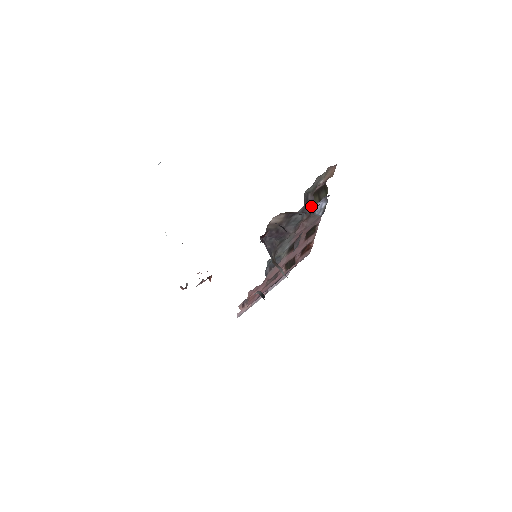
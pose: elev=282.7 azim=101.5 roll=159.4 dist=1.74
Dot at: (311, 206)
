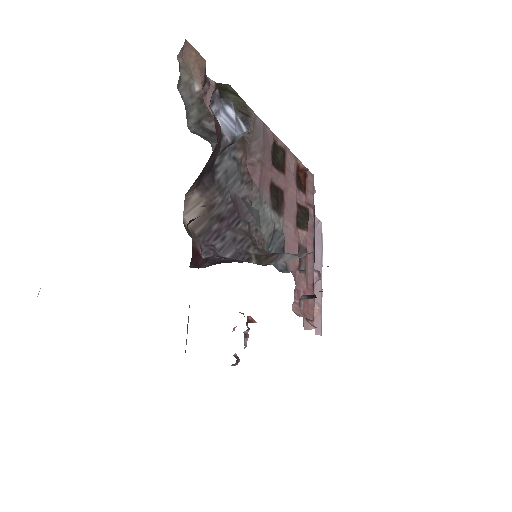
Dot at: occluded
